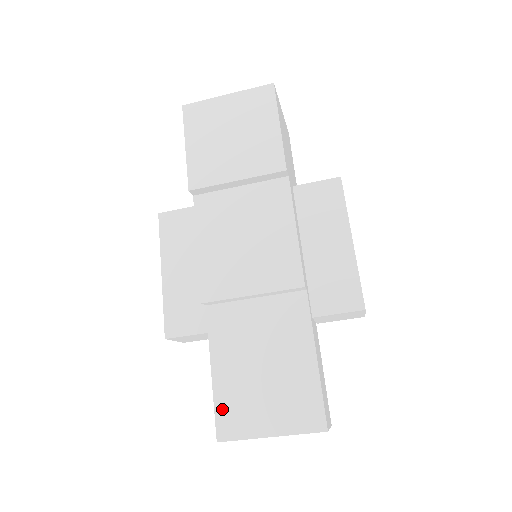
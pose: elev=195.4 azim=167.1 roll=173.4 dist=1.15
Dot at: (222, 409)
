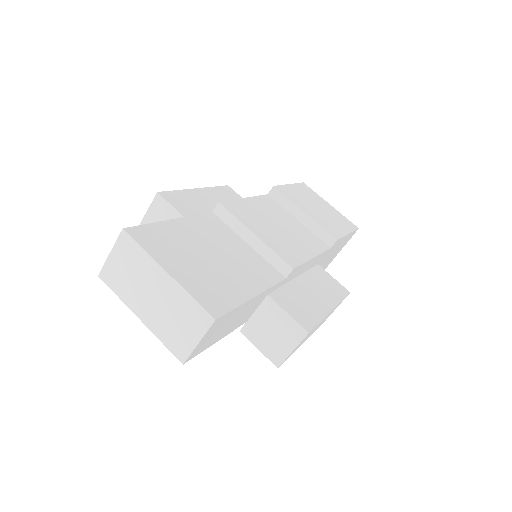
Dot at: (154, 230)
